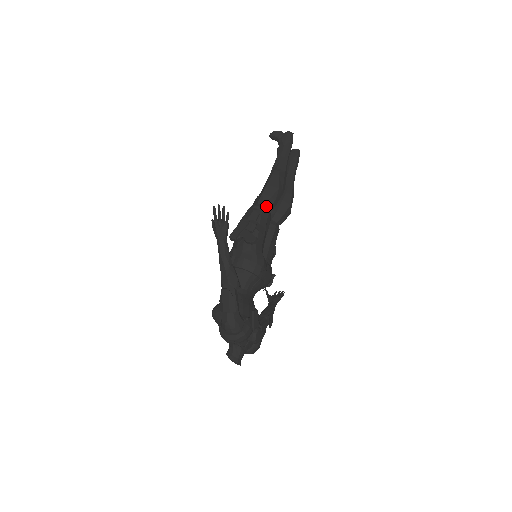
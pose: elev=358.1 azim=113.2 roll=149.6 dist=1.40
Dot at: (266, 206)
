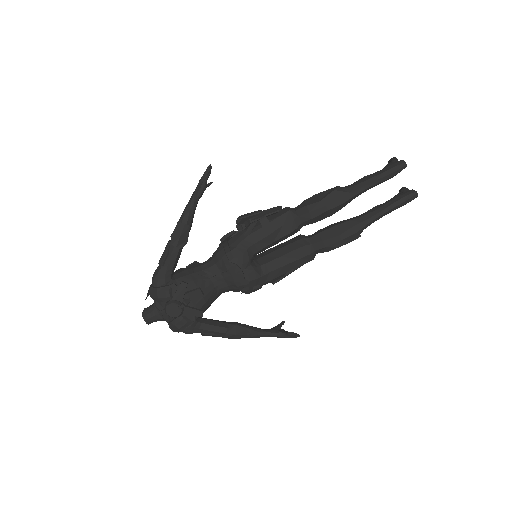
Dot at: (297, 213)
